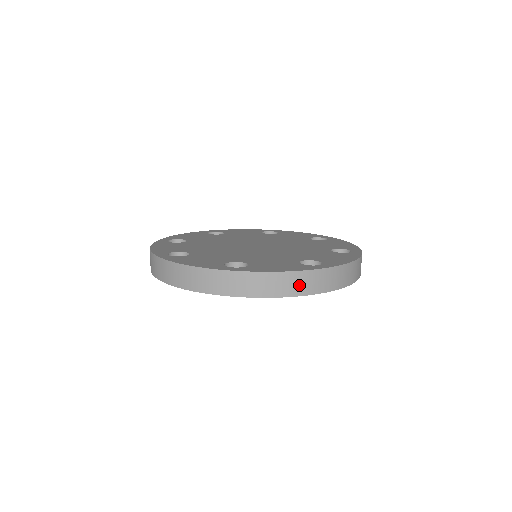
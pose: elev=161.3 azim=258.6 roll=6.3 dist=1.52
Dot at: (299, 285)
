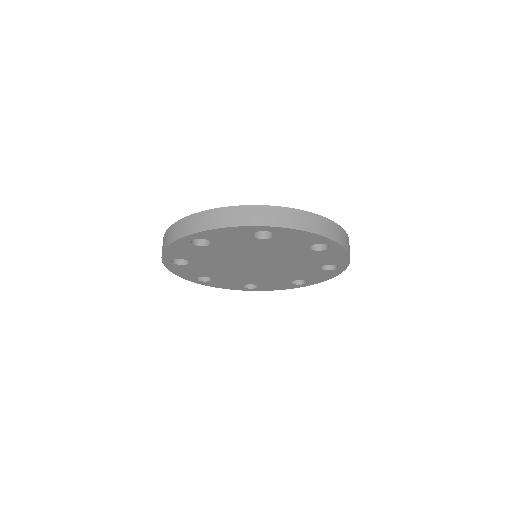
Dot at: (319, 226)
